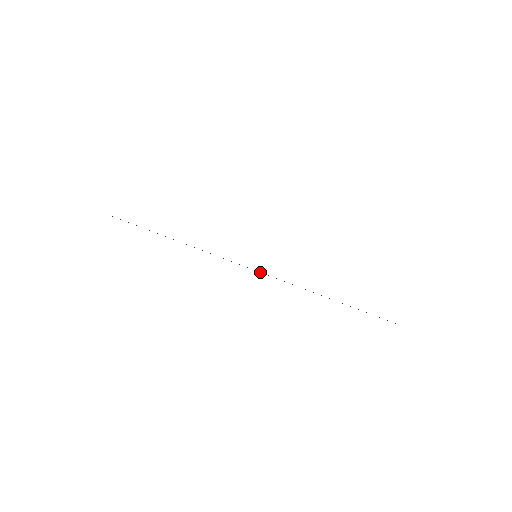
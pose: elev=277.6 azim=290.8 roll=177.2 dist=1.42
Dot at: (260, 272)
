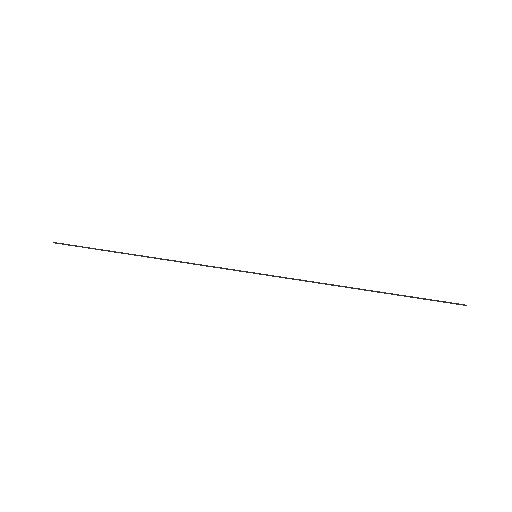
Dot at: occluded
